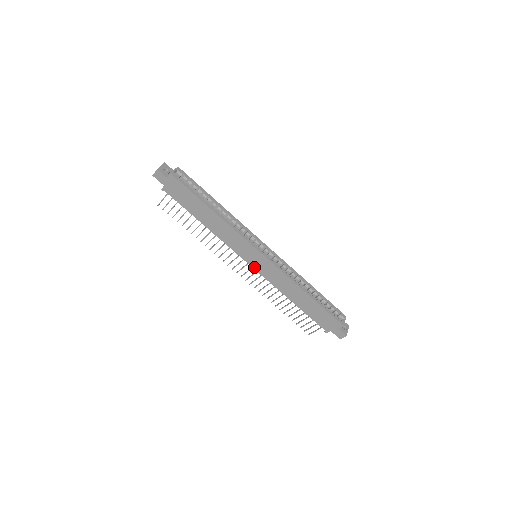
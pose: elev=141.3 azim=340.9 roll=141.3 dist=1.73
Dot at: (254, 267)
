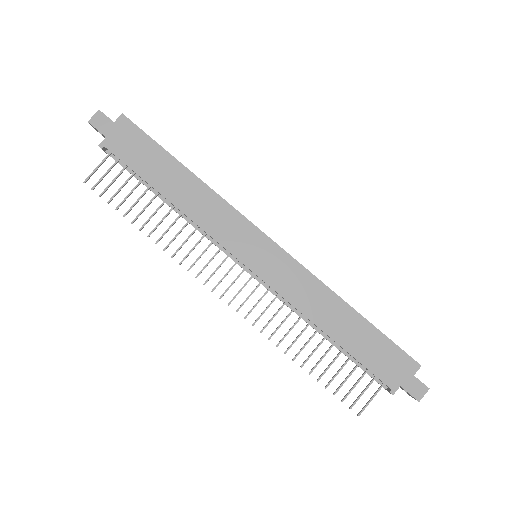
Dot at: (256, 271)
